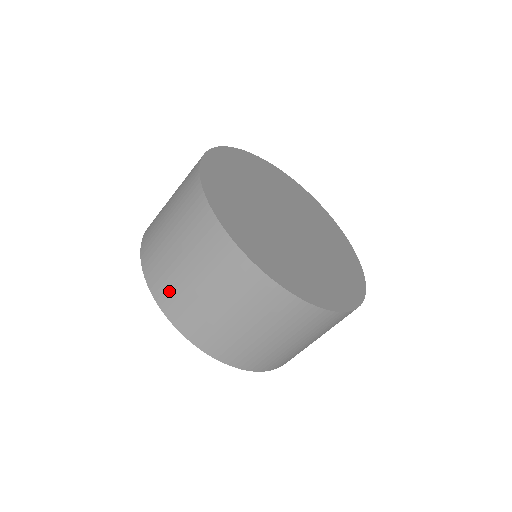
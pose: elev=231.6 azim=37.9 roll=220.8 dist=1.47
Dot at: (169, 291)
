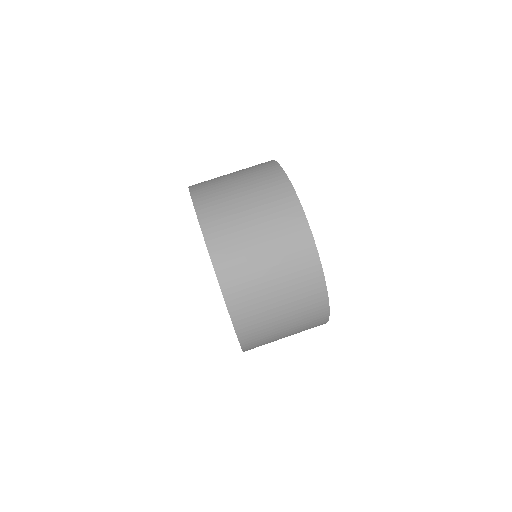
Dot at: occluded
